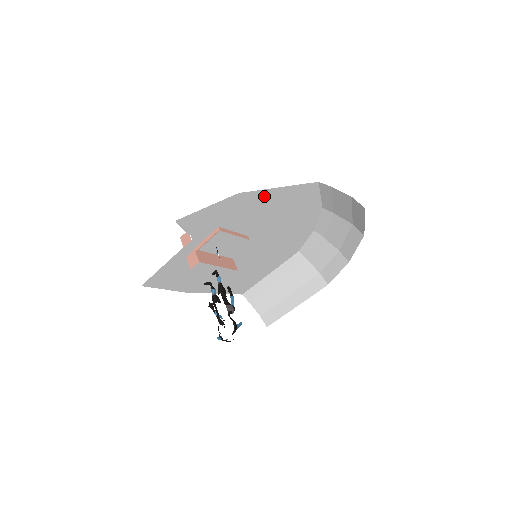
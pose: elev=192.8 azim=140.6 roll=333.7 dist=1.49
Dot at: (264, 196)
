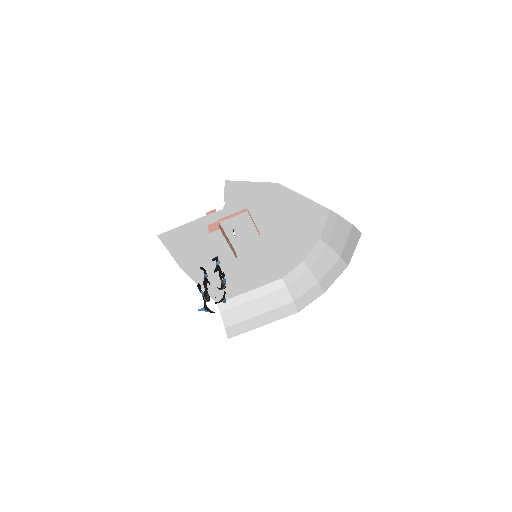
Dot at: (291, 198)
